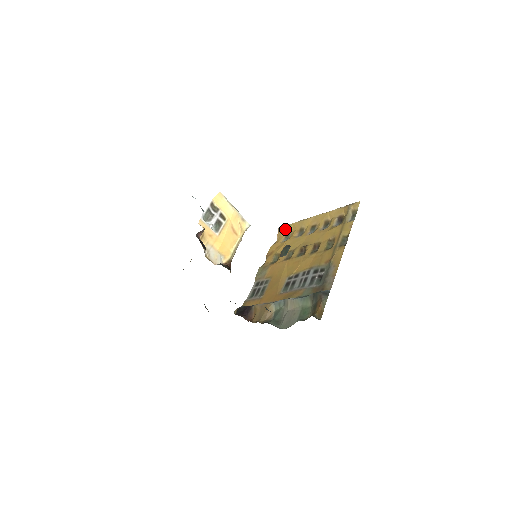
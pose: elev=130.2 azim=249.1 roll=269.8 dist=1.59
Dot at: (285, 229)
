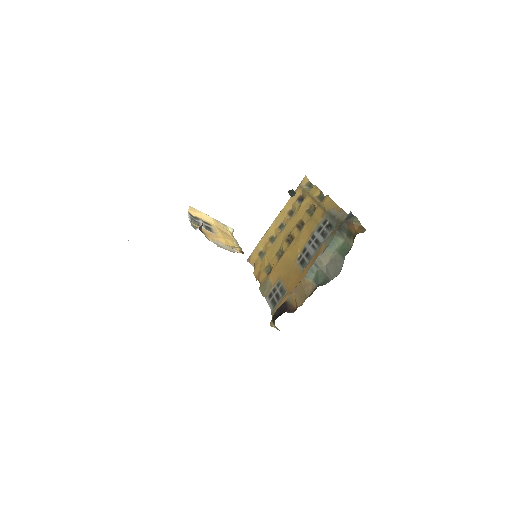
Dot at: (254, 254)
